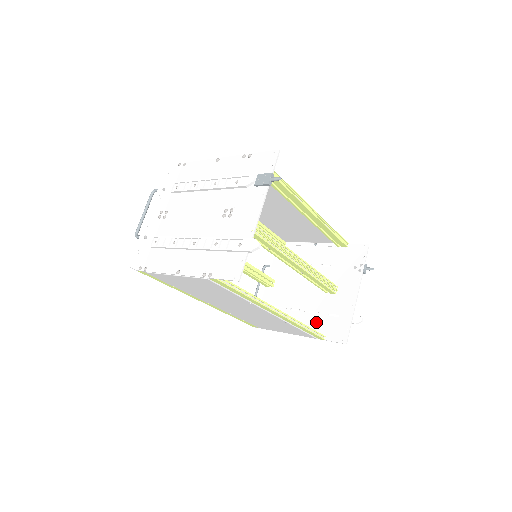
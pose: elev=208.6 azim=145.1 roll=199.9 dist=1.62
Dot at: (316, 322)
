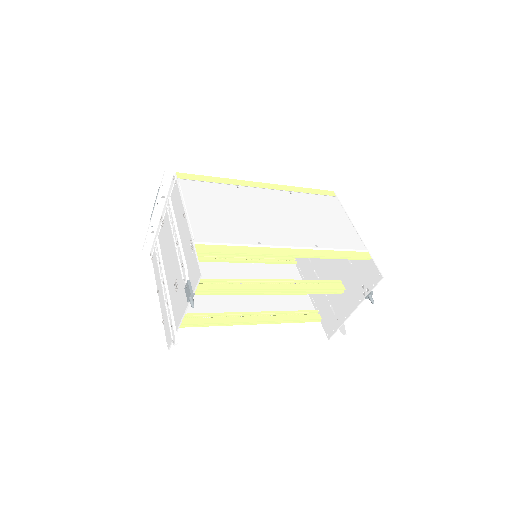
Dot at: (322, 301)
